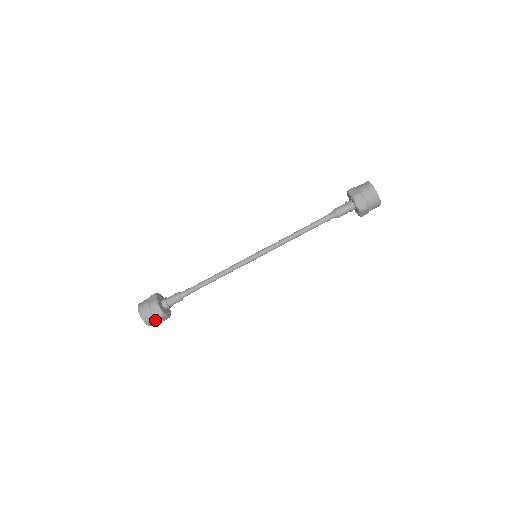
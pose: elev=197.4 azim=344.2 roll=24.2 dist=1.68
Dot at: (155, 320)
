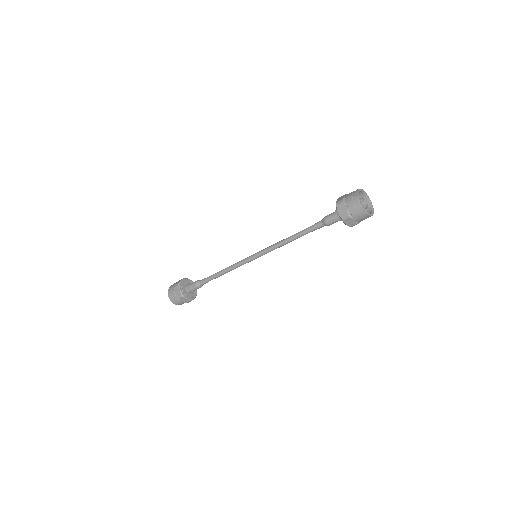
Dot at: occluded
